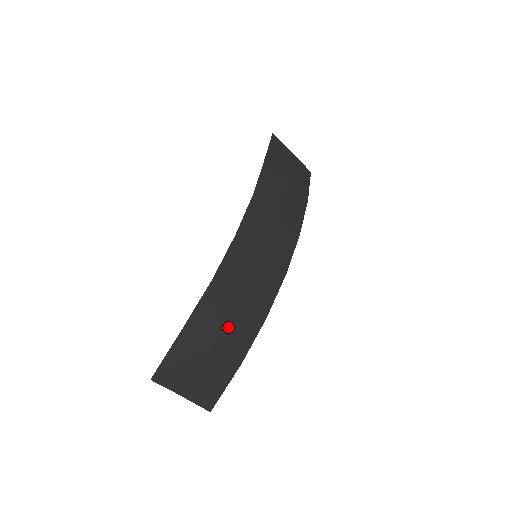
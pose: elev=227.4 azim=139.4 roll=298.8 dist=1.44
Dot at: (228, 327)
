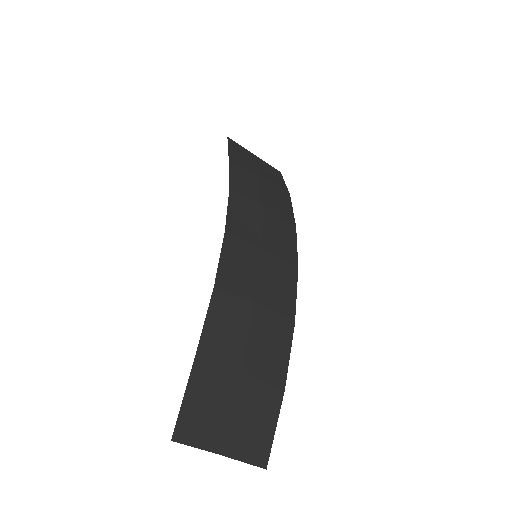
Dot at: (253, 343)
